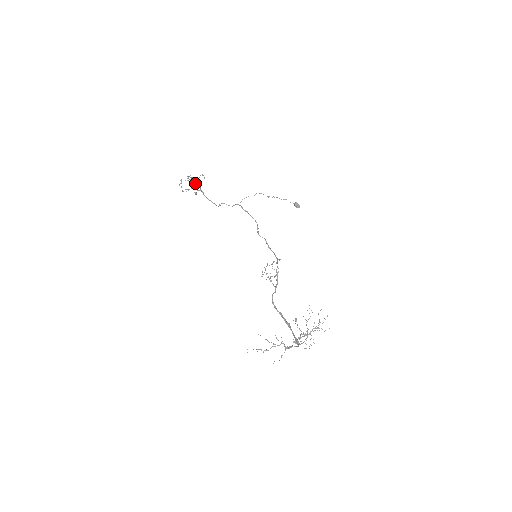
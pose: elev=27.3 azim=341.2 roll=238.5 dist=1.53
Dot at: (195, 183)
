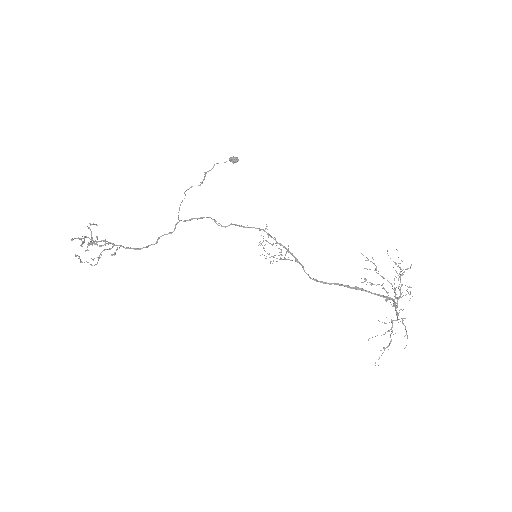
Dot at: (100, 246)
